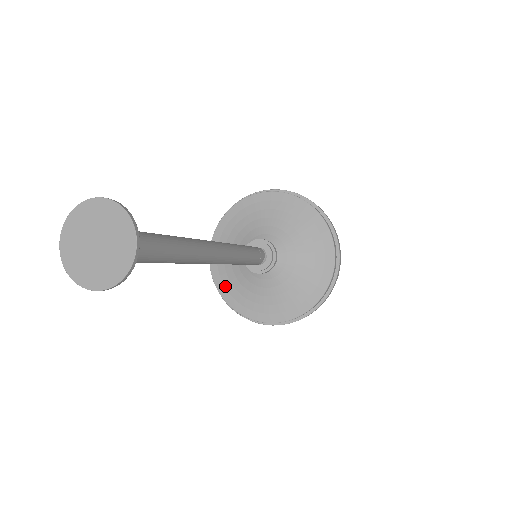
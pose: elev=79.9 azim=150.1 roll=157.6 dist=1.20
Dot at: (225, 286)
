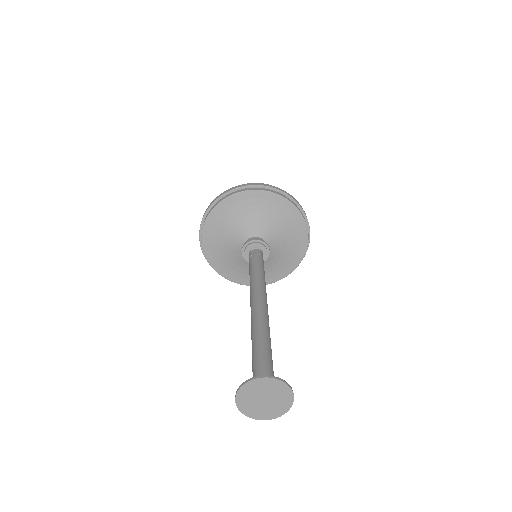
Dot at: (210, 241)
